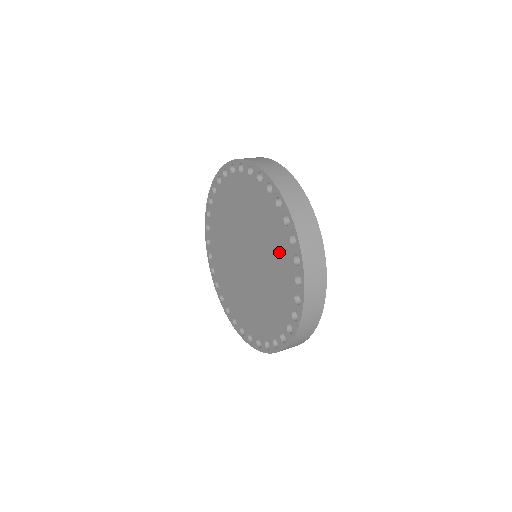
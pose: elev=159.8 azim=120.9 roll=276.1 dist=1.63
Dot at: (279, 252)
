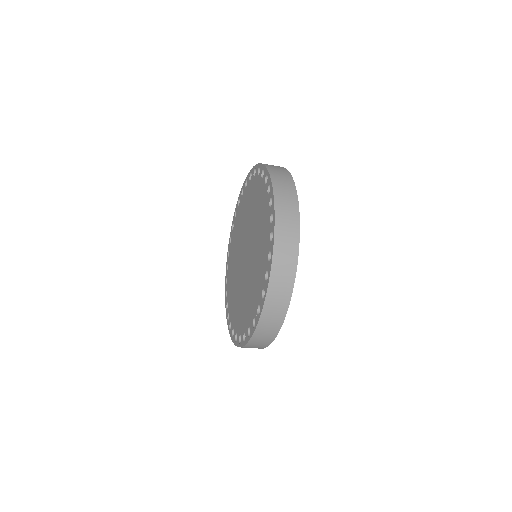
Dot at: (256, 196)
